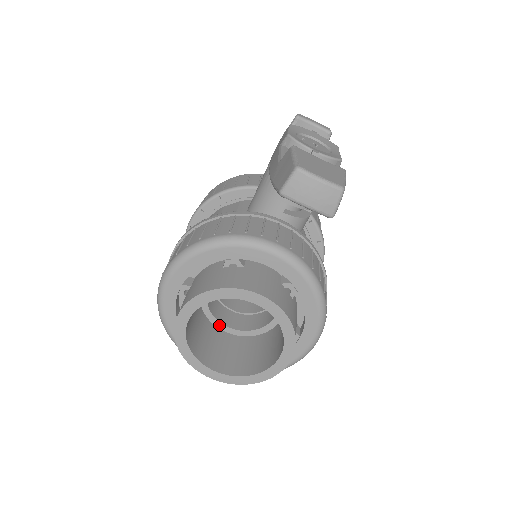
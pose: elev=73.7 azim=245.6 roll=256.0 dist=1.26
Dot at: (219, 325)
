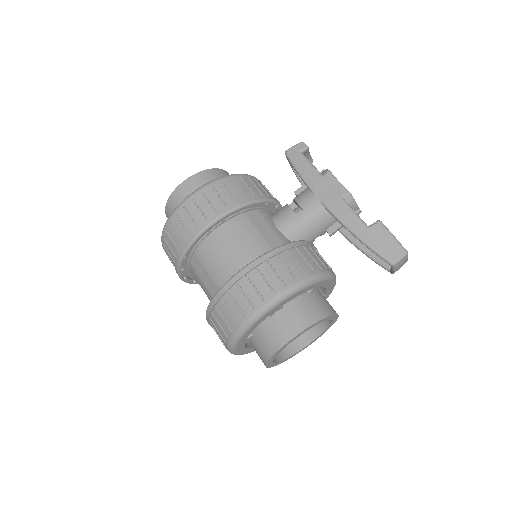
Dot at: occluded
